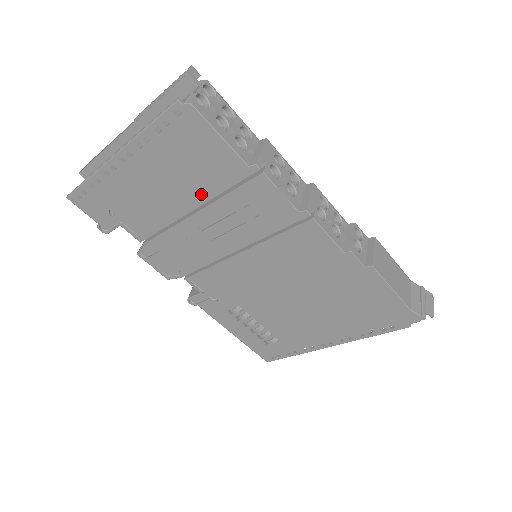
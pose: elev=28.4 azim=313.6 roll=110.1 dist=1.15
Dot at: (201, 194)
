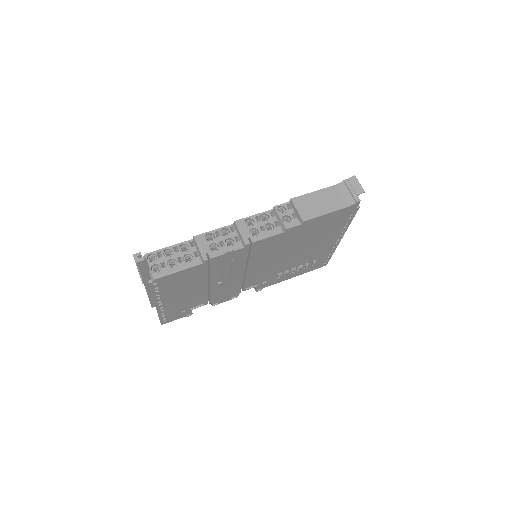
Dot at: (202, 281)
